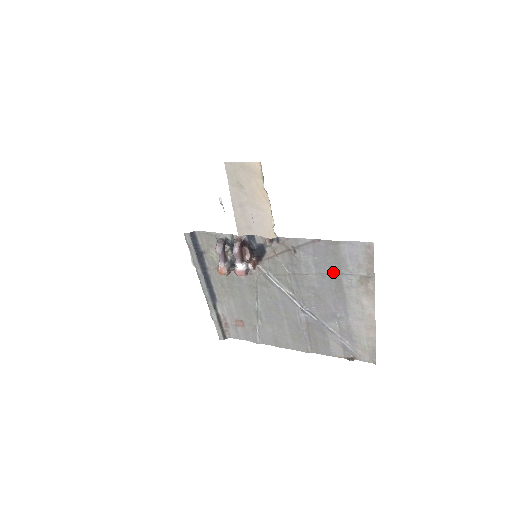
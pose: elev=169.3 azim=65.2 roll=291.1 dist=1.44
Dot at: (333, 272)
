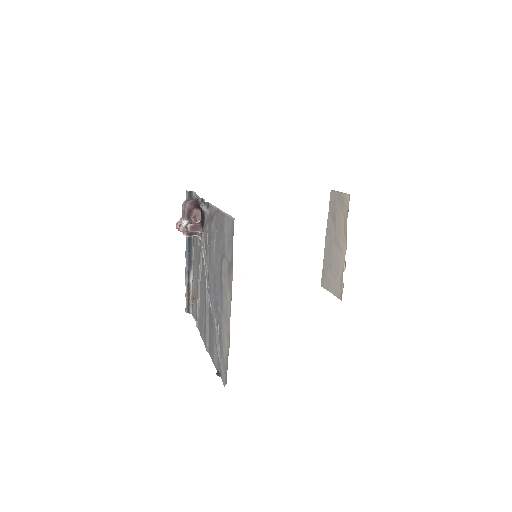
Dot at: (221, 251)
